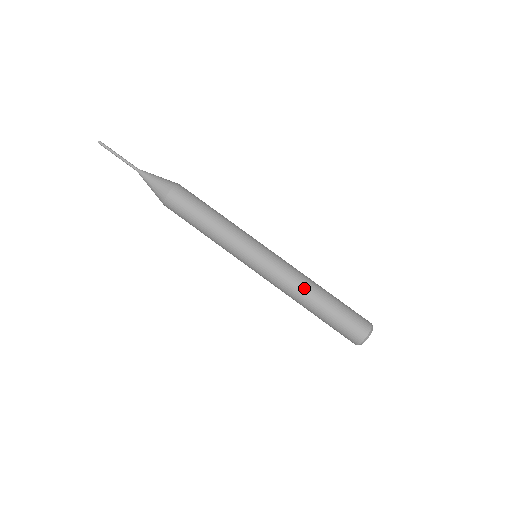
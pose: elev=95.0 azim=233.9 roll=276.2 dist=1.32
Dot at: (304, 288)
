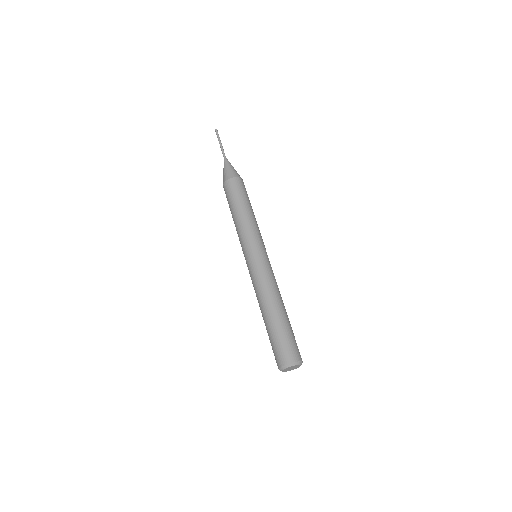
Dot at: (270, 296)
